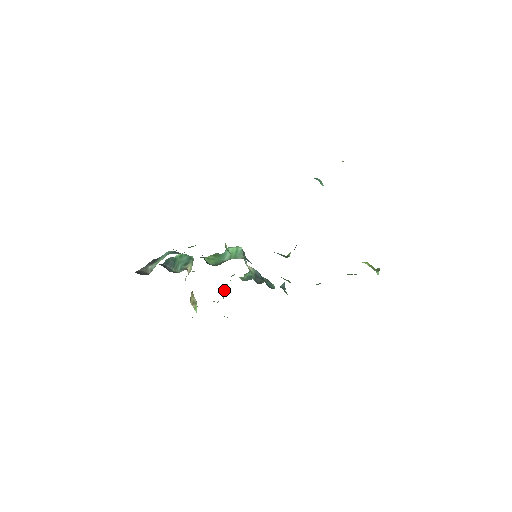
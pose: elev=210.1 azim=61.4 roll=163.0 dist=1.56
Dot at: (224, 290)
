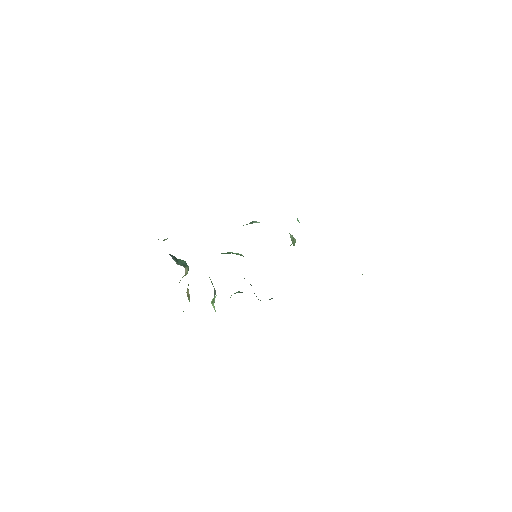
Dot at: (215, 297)
